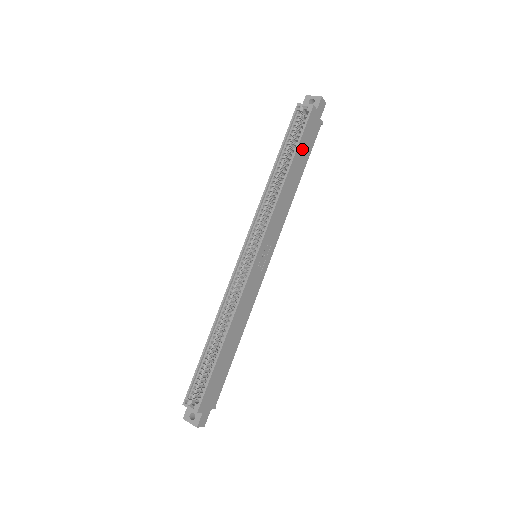
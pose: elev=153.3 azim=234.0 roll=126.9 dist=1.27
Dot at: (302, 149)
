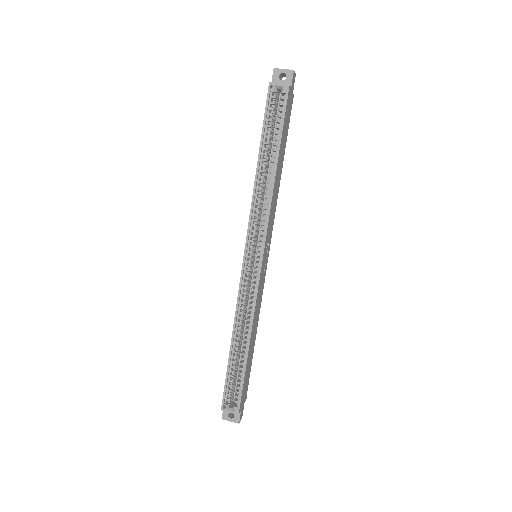
Dot at: (283, 136)
